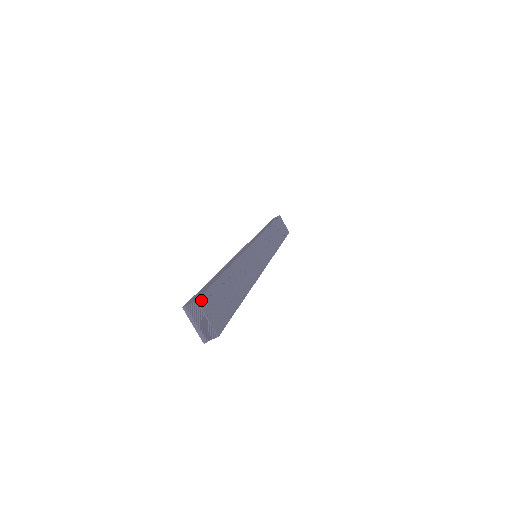
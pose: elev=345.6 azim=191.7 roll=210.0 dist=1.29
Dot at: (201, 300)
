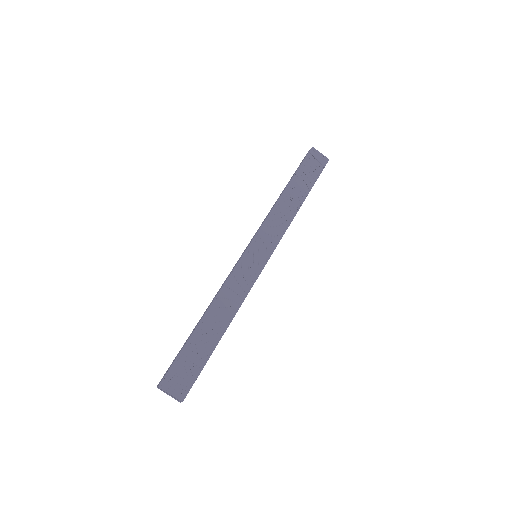
Dot at: (163, 382)
